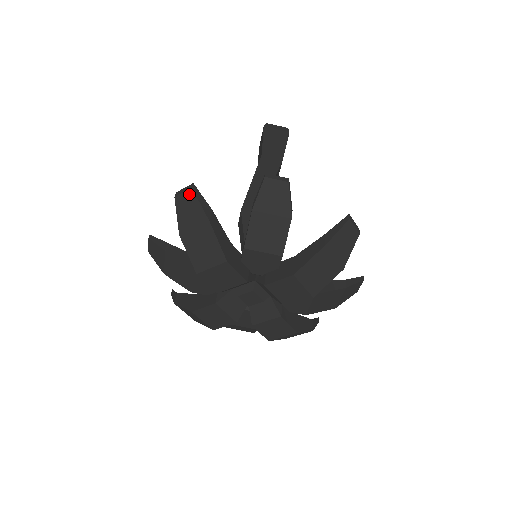
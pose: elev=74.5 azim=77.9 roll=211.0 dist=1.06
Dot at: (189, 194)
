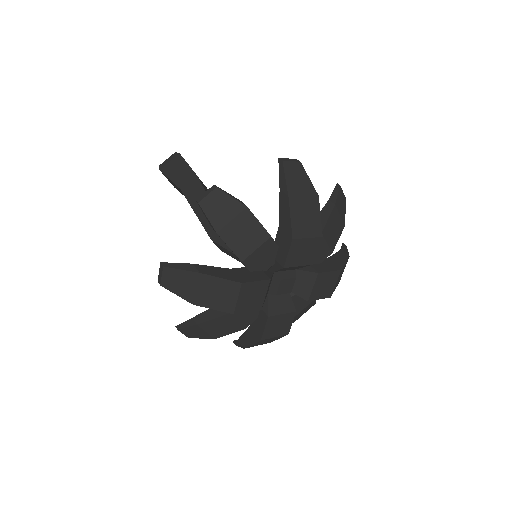
Dot at: (166, 272)
